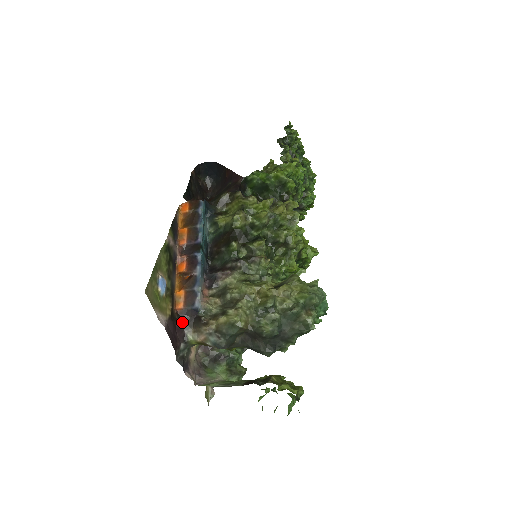
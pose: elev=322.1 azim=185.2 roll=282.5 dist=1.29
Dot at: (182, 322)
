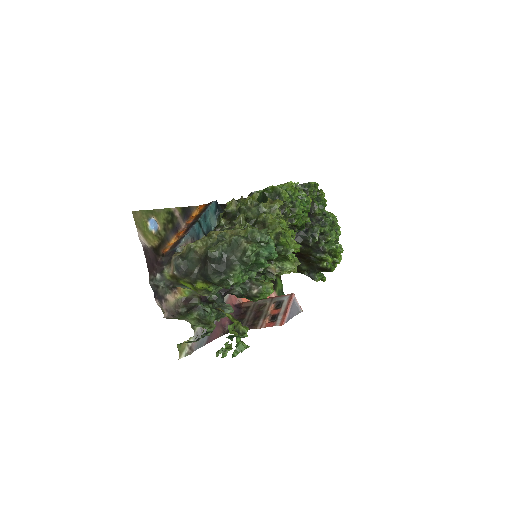
Dot at: (164, 260)
